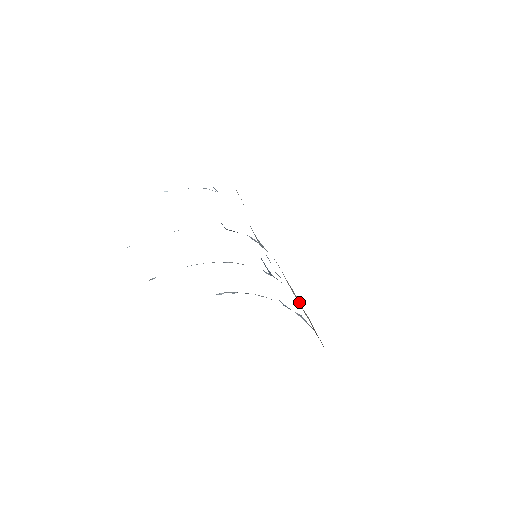
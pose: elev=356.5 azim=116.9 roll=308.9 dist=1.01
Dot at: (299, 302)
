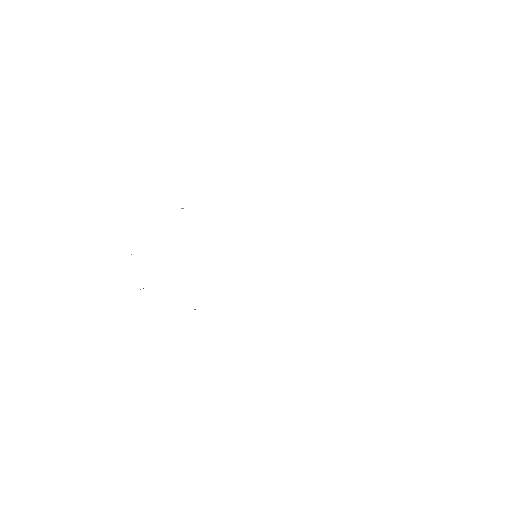
Dot at: occluded
